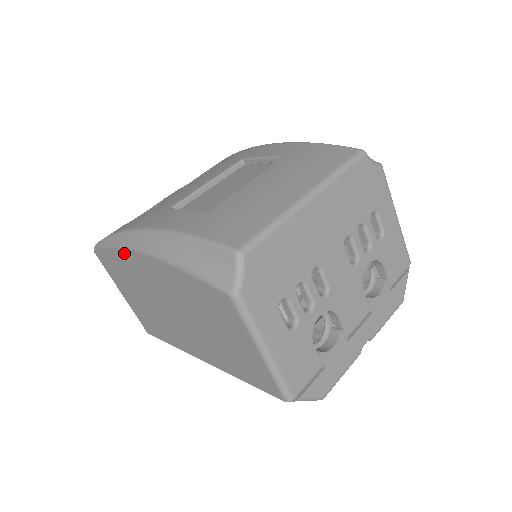
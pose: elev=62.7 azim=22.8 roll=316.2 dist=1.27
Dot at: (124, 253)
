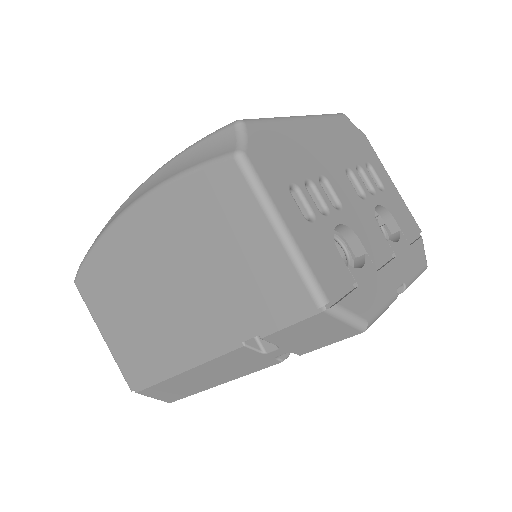
Dot at: (111, 235)
